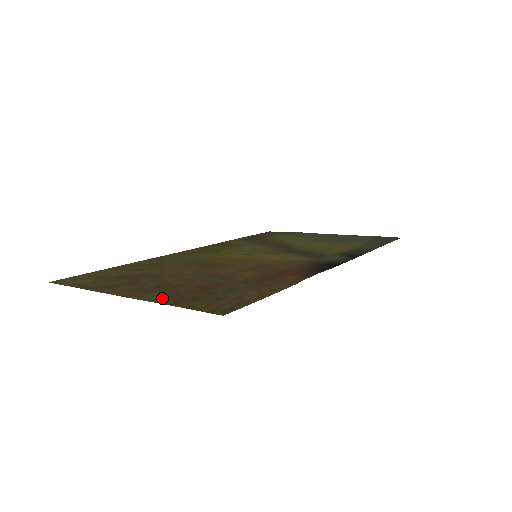
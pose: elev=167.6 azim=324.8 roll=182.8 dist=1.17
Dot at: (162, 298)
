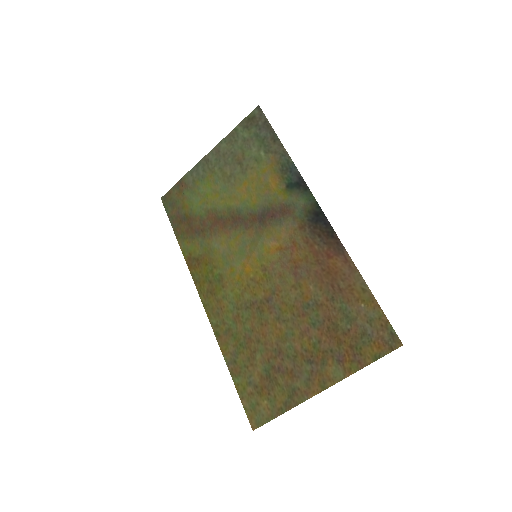
Dot at: (343, 368)
